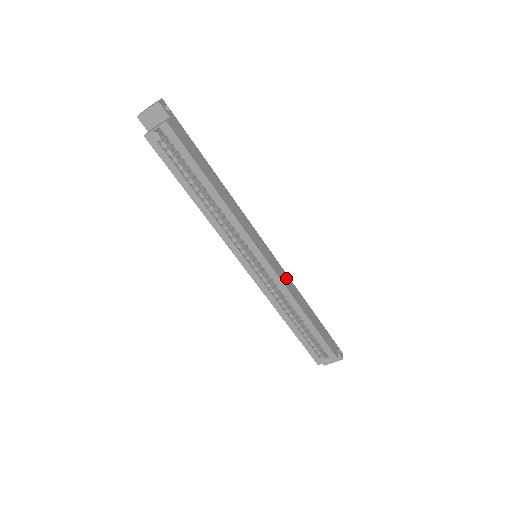
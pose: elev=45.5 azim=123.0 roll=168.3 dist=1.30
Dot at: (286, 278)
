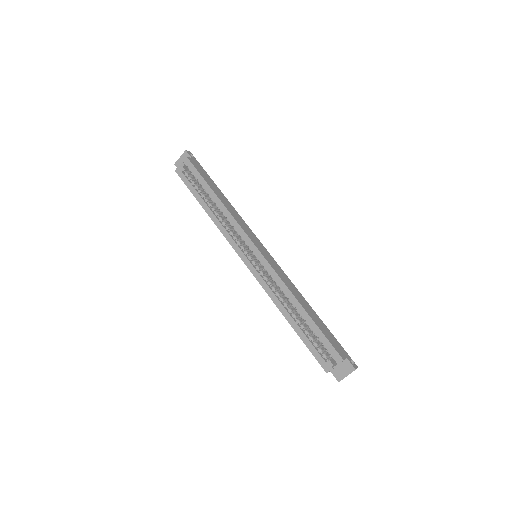
Dot at: (283, 274)
